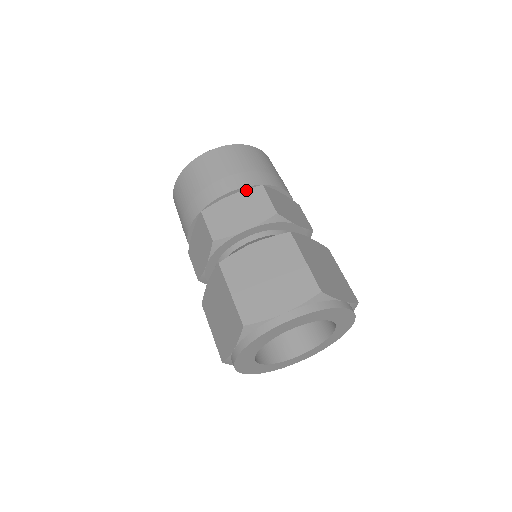
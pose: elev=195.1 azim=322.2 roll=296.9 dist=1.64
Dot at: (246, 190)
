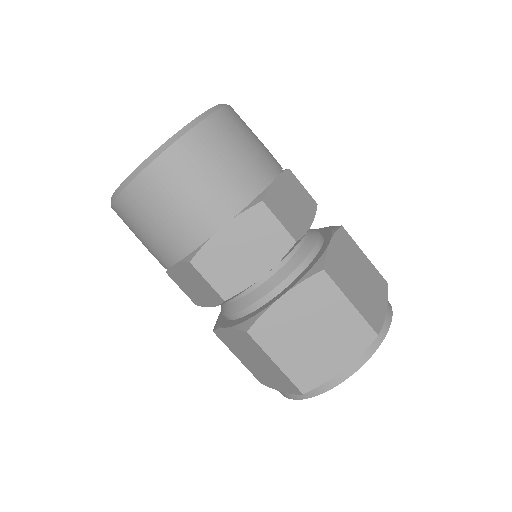
Dot at: (241, 215)
